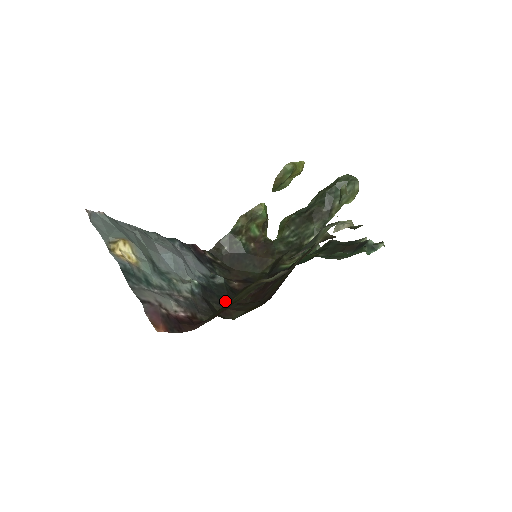
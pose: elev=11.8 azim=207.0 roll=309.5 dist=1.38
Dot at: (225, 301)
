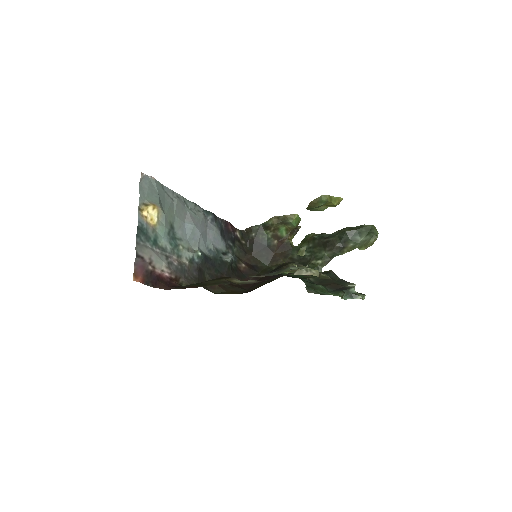
Dot at: (220, 276)
